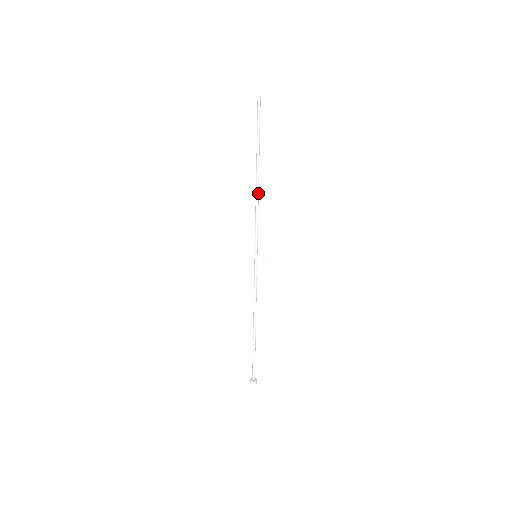
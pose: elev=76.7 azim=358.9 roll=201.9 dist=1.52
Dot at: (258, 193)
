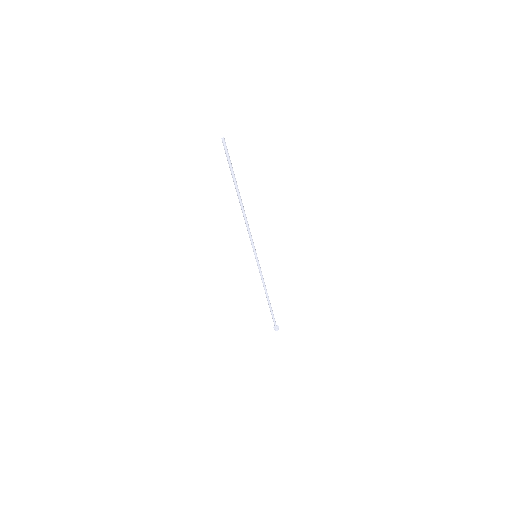
Dot at: (245, 214)
